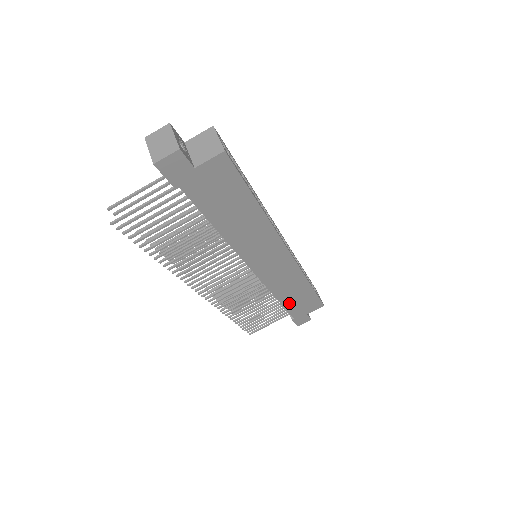
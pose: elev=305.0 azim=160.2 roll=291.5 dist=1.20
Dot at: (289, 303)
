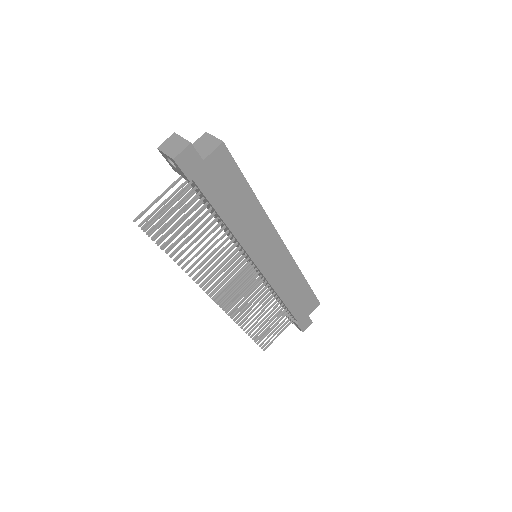
Dot at: (292, 304)
